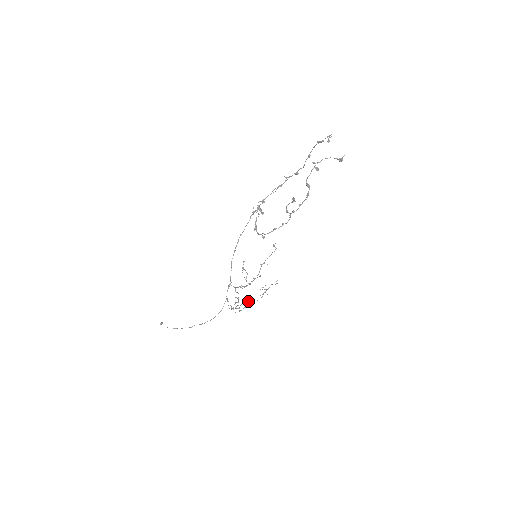
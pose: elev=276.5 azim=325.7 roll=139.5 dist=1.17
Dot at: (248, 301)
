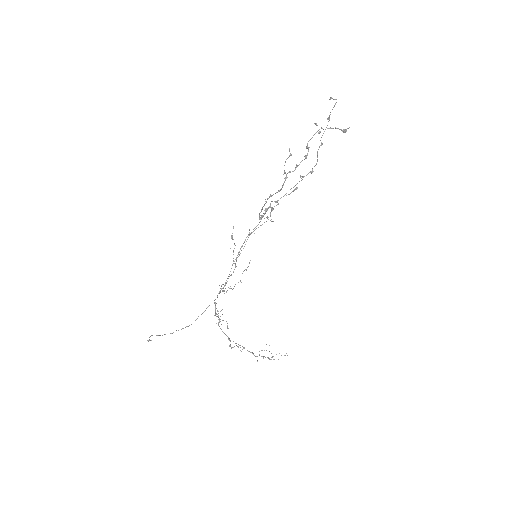
Dot at: occluded
